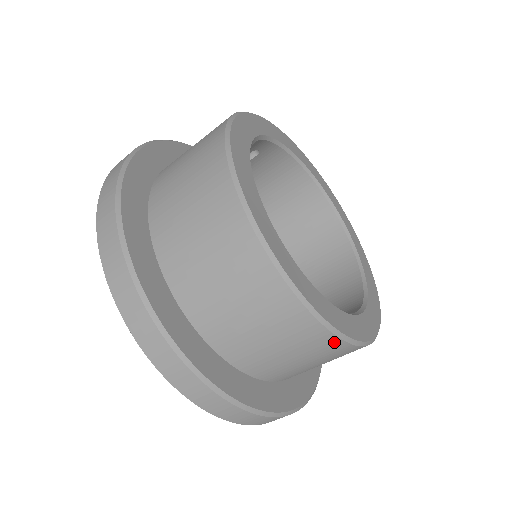
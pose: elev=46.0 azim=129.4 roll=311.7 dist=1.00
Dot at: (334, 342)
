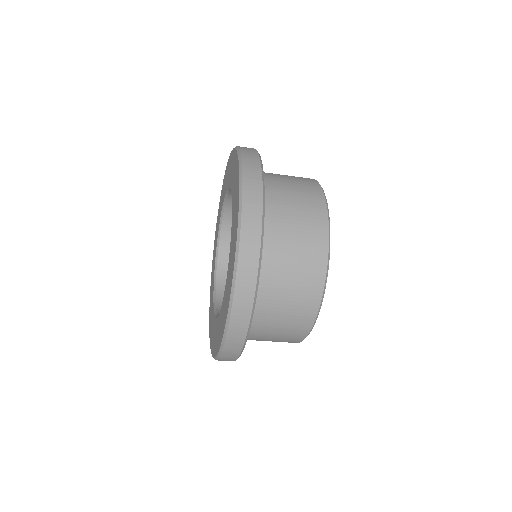
Dot at: (311, 318)
